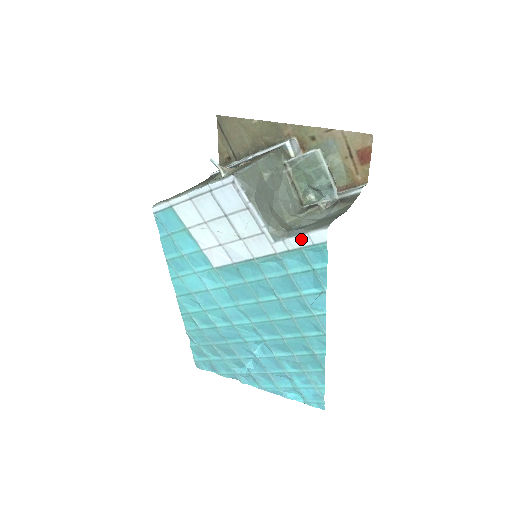
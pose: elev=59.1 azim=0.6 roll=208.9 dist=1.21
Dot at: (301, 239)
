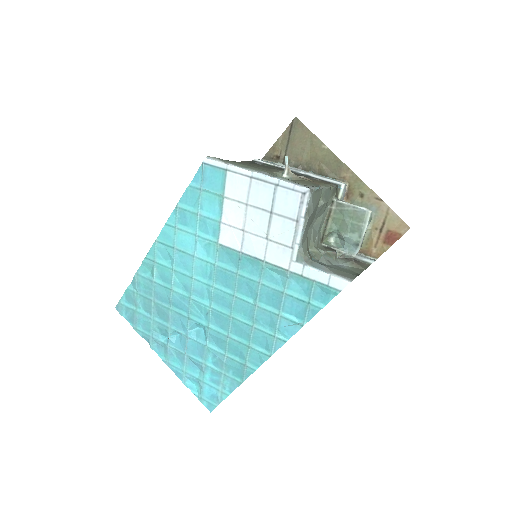
Dot at: (321, 274)
